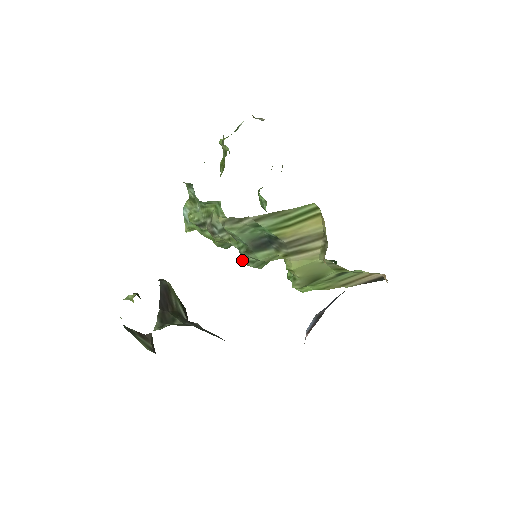
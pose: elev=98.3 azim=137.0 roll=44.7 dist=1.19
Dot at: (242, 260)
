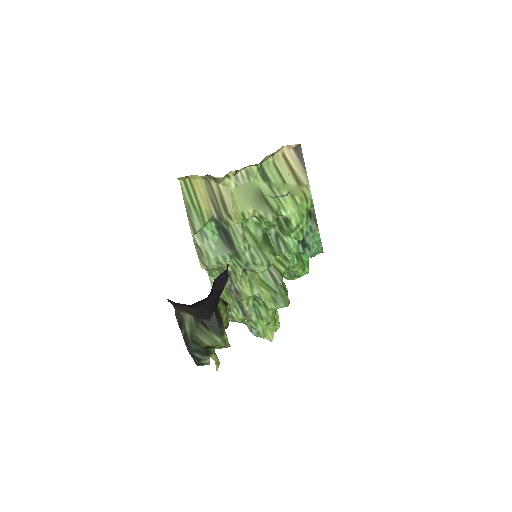
Dot at: (257, 270)
